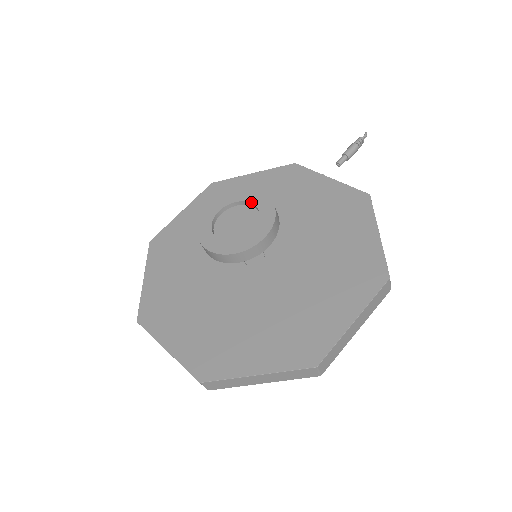
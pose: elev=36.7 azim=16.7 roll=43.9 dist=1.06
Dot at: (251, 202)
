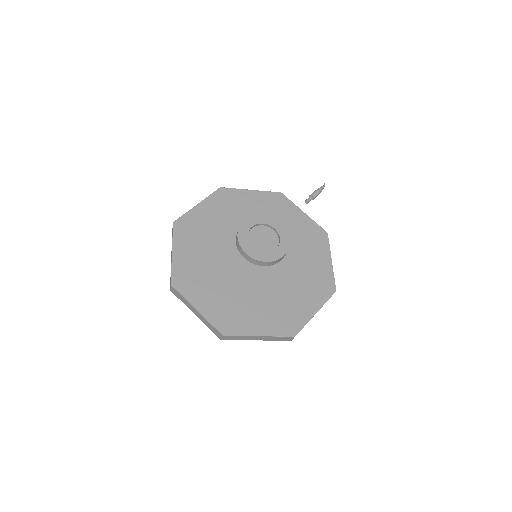
Dot at: (274, 227)
